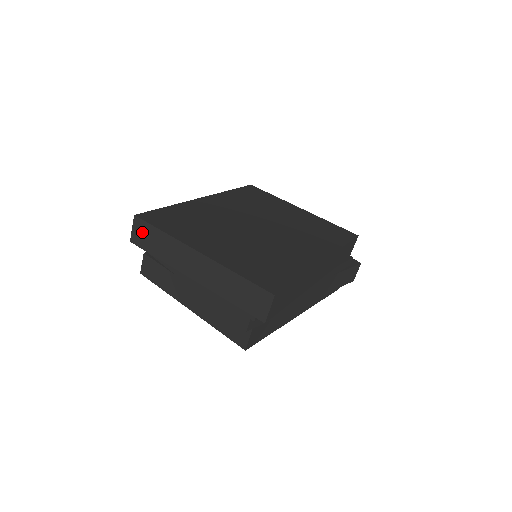
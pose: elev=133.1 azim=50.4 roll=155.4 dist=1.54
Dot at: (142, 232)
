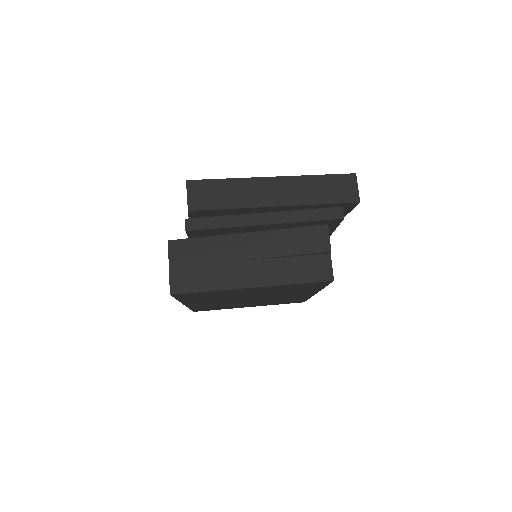
Dot at: (201, 192)
